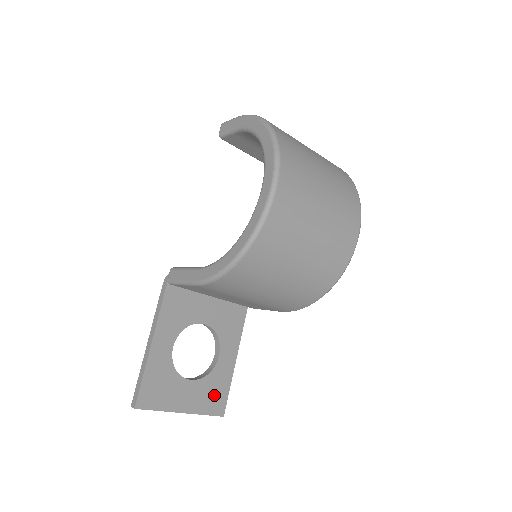
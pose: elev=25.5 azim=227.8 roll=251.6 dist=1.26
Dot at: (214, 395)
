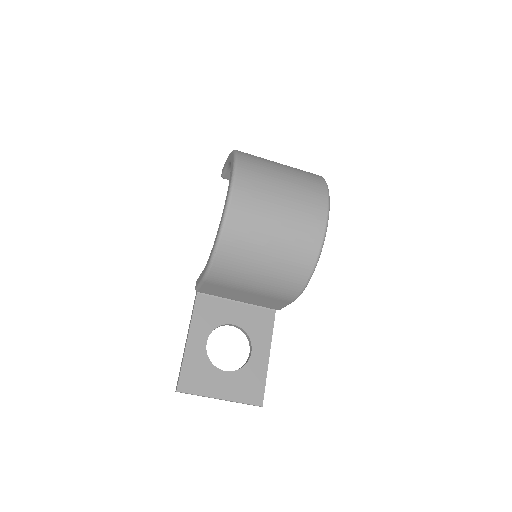
Dot at: (250, 386)
